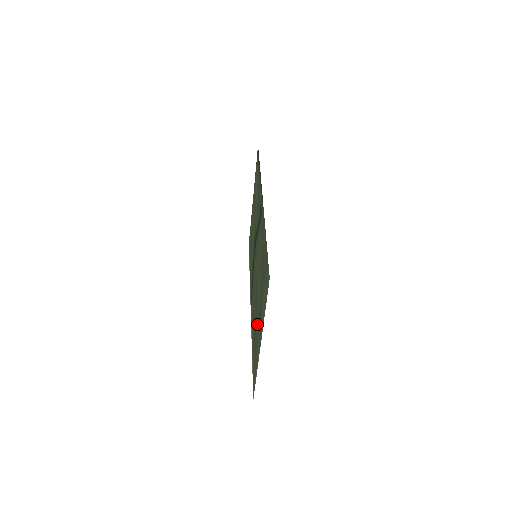
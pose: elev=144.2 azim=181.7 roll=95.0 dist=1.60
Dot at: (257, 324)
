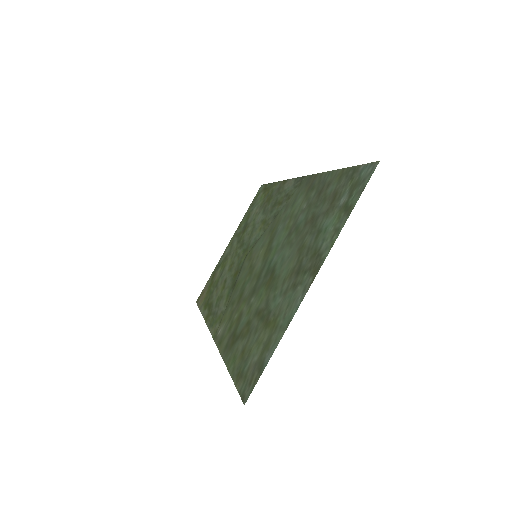
Dot at: (277, 291)
